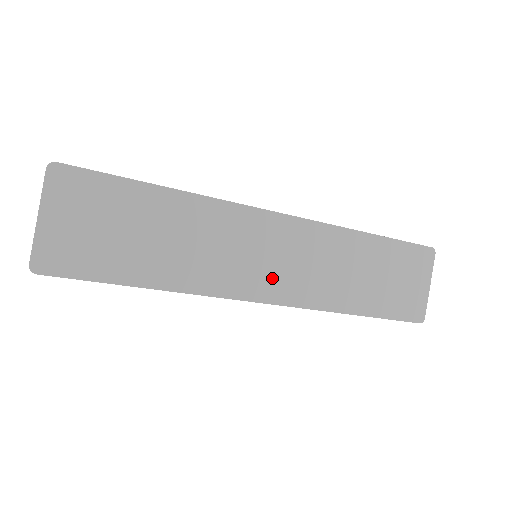
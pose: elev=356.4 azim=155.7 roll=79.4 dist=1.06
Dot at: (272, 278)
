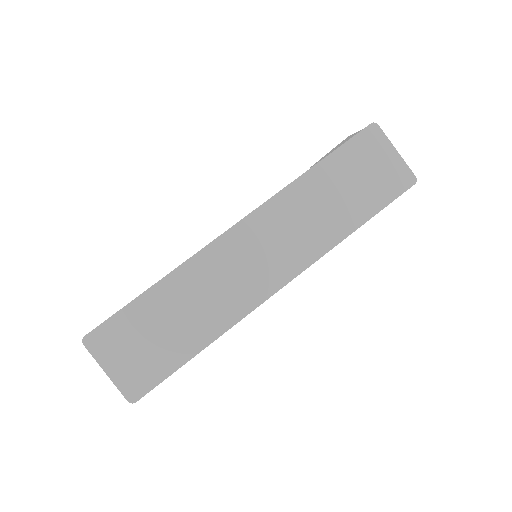
Dot at: (271, 268)
